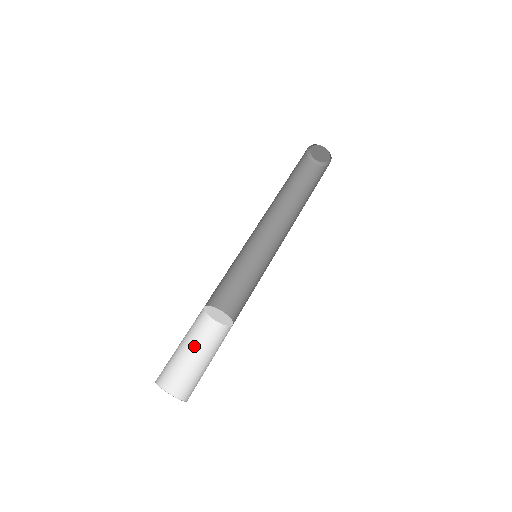
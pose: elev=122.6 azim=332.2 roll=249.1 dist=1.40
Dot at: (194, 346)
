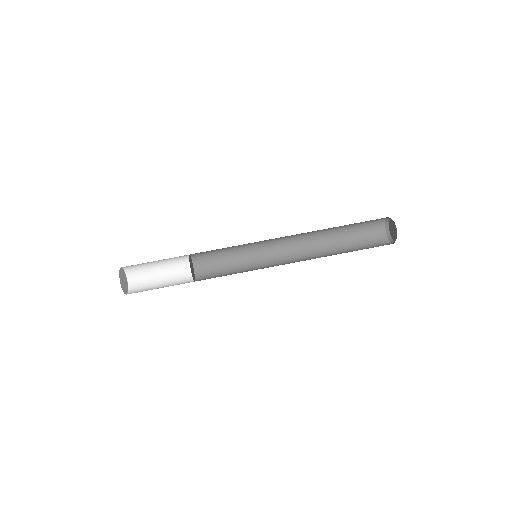
Dot at: (168, 280)
